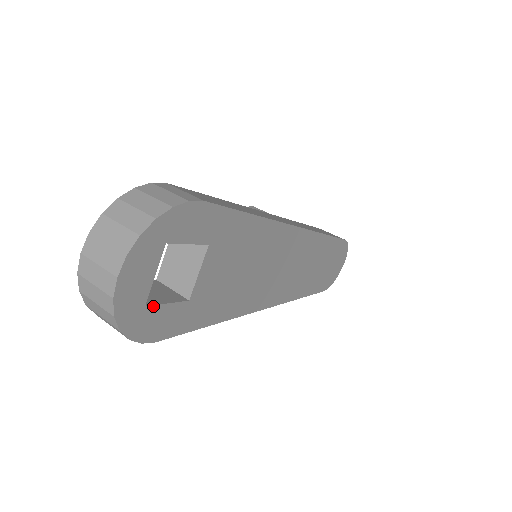
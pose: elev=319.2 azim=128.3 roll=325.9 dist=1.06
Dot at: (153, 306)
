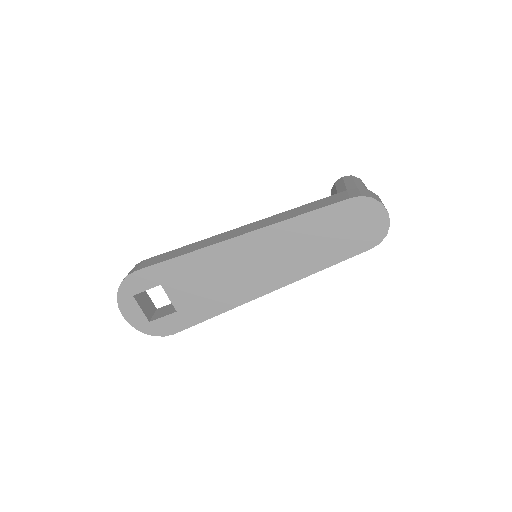
Dot at: (154, 320)
